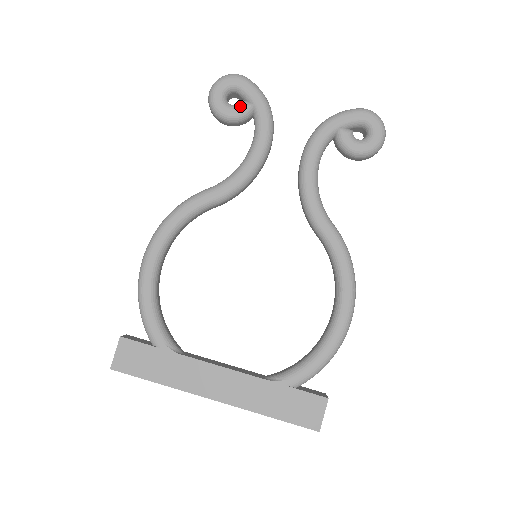
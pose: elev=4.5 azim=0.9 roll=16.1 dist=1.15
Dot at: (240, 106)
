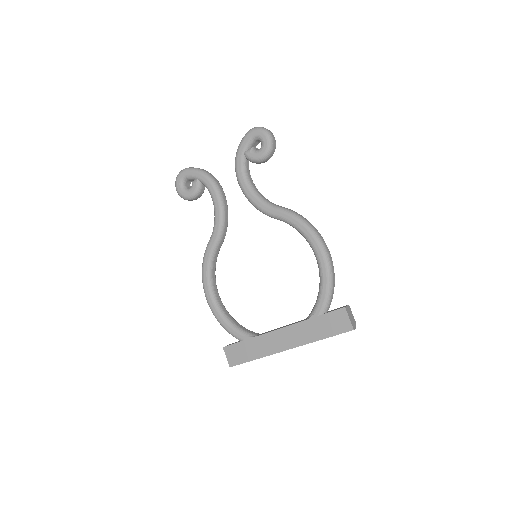
Dot at: (193, 186)
